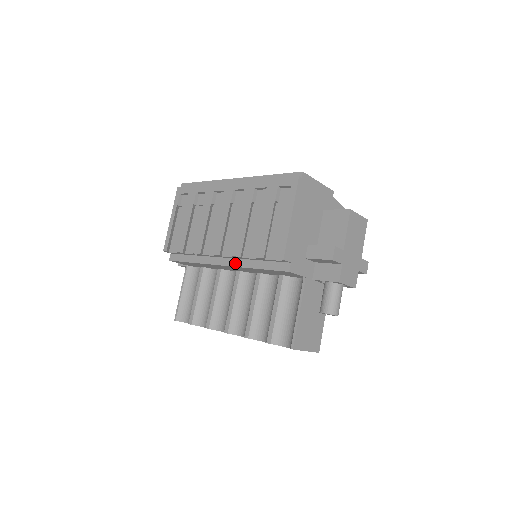
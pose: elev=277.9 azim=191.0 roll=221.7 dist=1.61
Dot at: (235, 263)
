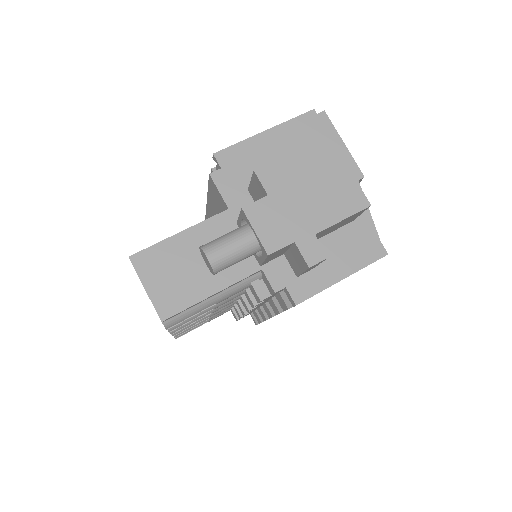
Dot at: occluded
